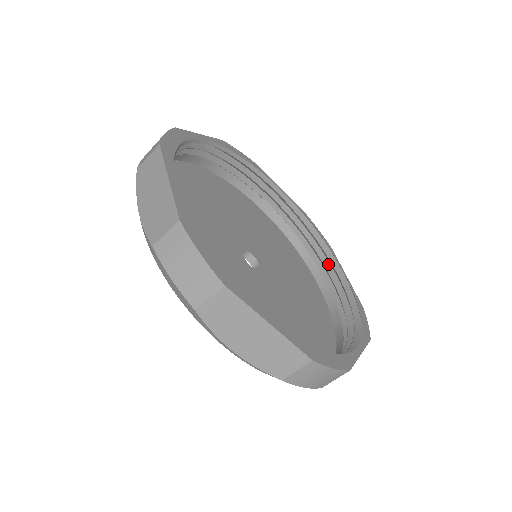
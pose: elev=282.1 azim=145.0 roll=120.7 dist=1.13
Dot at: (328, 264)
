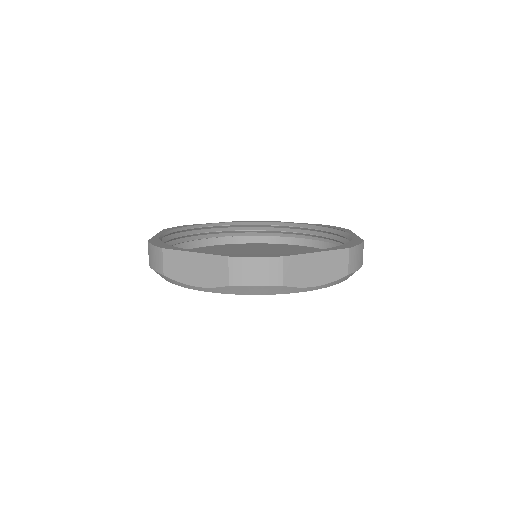
Dot at: (282, 229)
